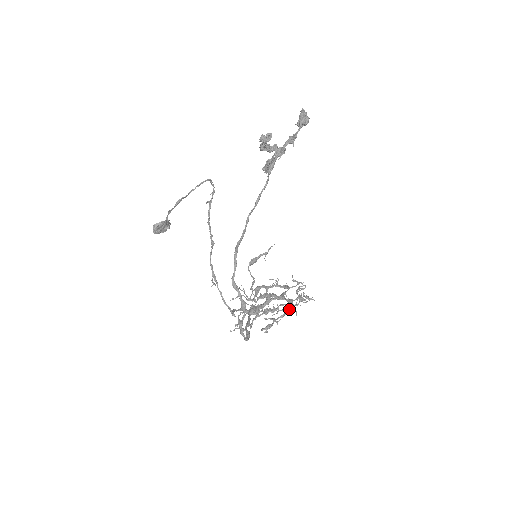
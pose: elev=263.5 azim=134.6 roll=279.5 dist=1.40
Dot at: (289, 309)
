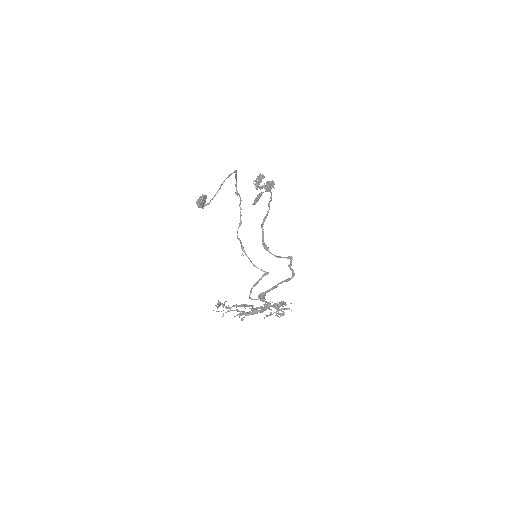
Dot at: occluded
